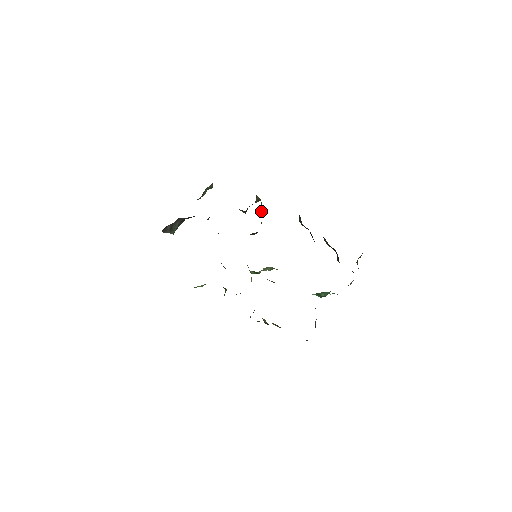
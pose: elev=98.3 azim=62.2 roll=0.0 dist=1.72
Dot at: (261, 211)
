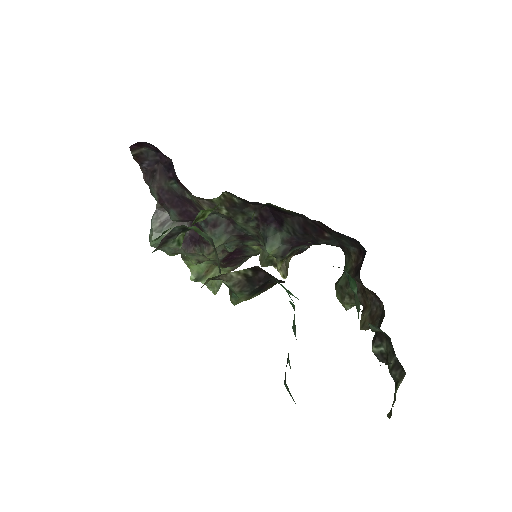
Dot at: occluded
